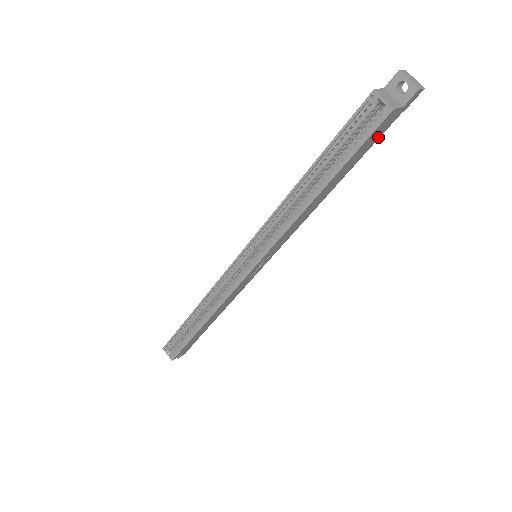
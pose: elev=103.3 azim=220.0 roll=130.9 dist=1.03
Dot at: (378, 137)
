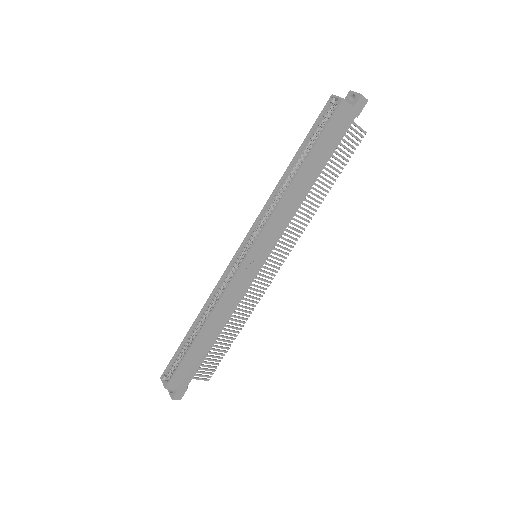
Dot at: (342, 135)
